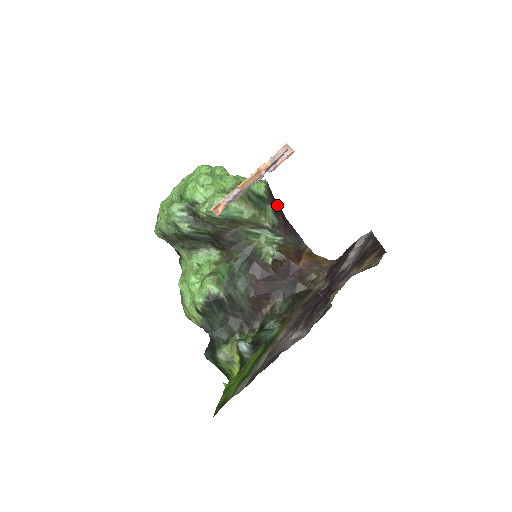
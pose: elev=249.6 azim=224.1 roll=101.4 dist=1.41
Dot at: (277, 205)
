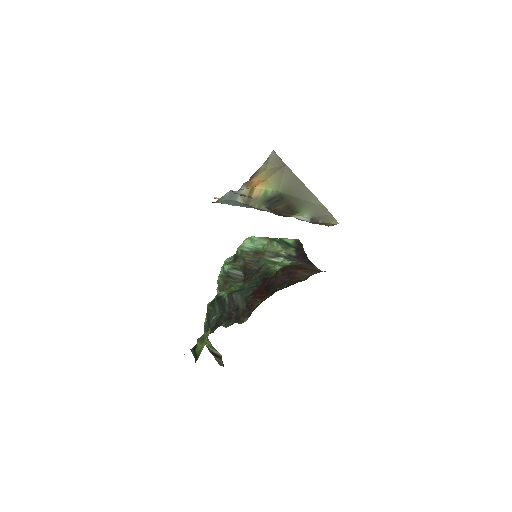
Dot at: (302, 250)
